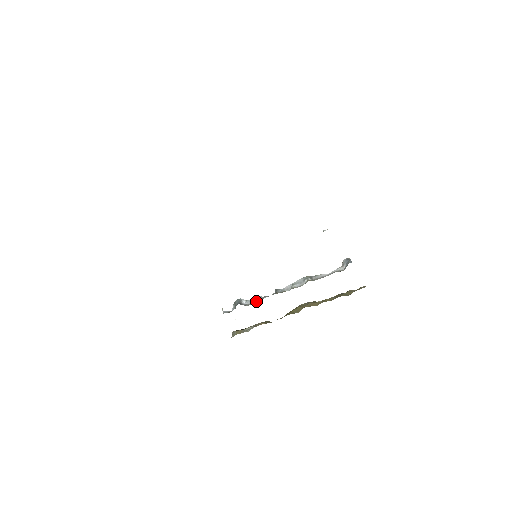
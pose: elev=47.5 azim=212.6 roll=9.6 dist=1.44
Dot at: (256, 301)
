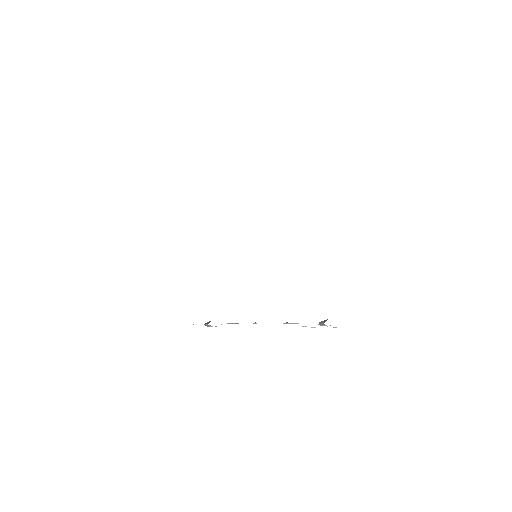
Dot at: occluded
